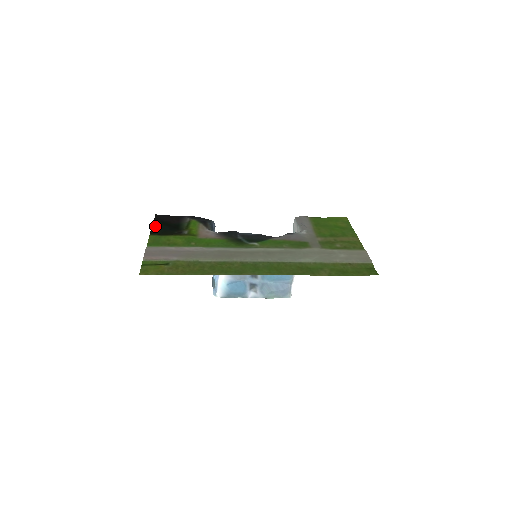
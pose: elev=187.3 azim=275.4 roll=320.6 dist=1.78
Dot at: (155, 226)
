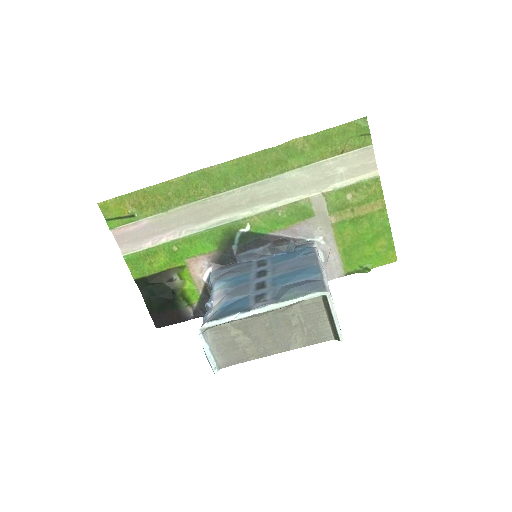
Dot at: (146, 297)
